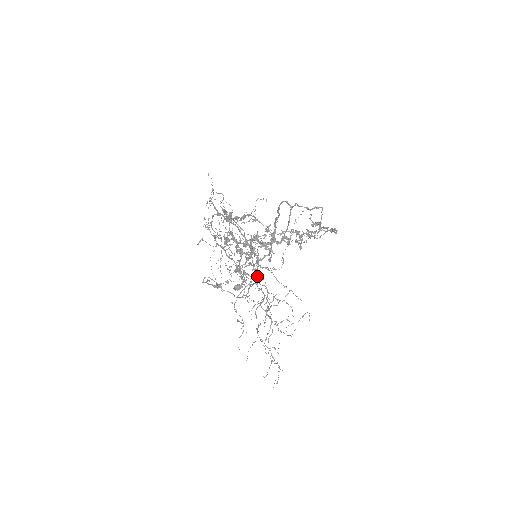
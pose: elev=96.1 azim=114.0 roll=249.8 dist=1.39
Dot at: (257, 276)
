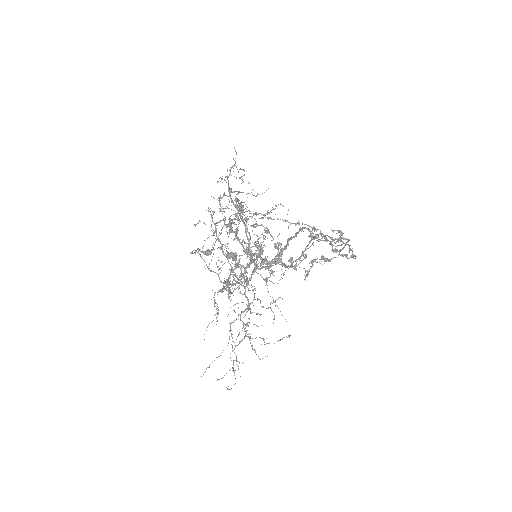
Dot at: occluded
